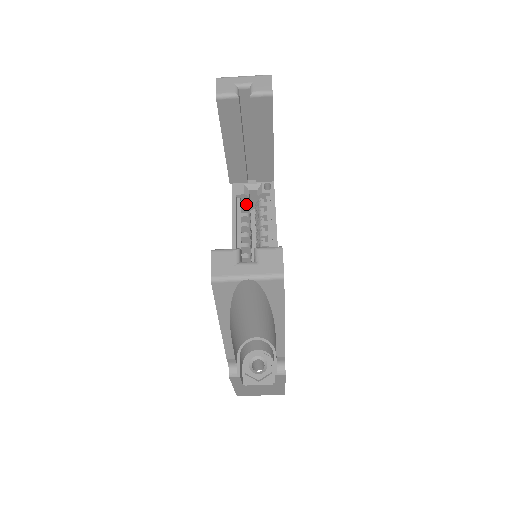
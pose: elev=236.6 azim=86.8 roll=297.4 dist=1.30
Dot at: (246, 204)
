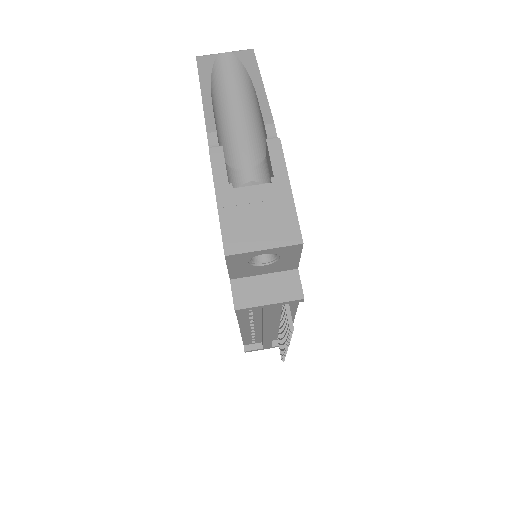
Dot at: occluded
